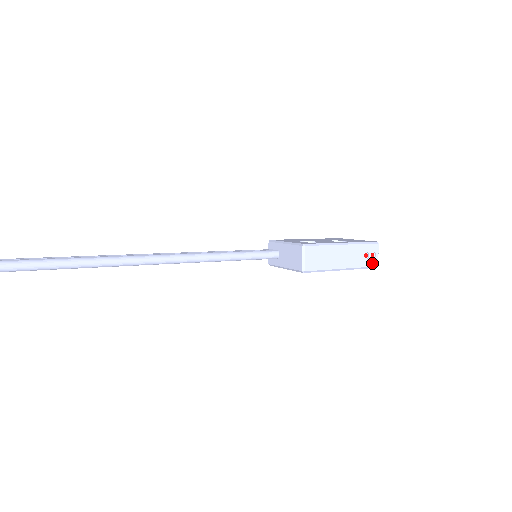
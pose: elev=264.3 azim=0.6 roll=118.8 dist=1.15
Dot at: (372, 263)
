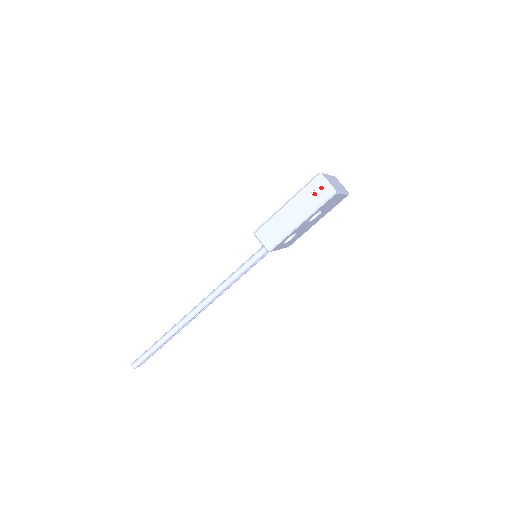
Dot at: (326, 195)
